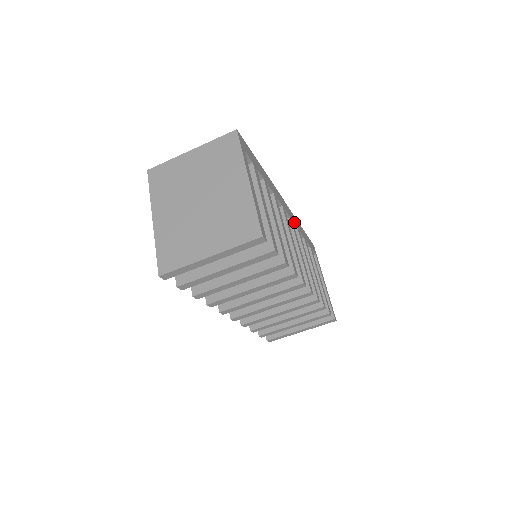
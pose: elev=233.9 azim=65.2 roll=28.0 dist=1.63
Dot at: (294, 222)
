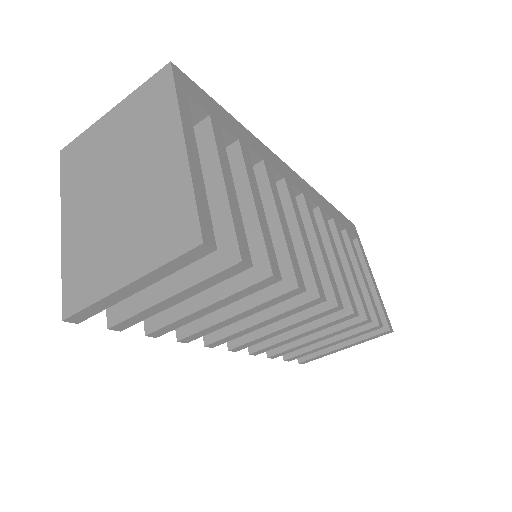
Dot at: (312, 198)
